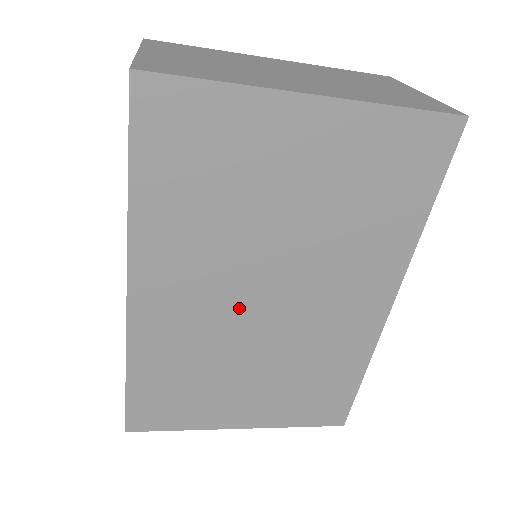
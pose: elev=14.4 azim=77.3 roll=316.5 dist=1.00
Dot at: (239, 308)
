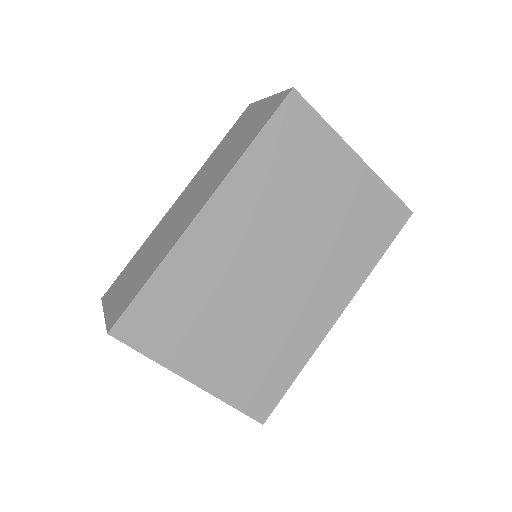
Dot at: (258, 261)
